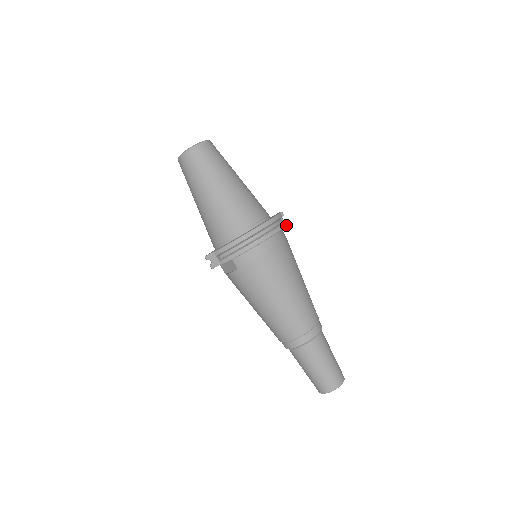
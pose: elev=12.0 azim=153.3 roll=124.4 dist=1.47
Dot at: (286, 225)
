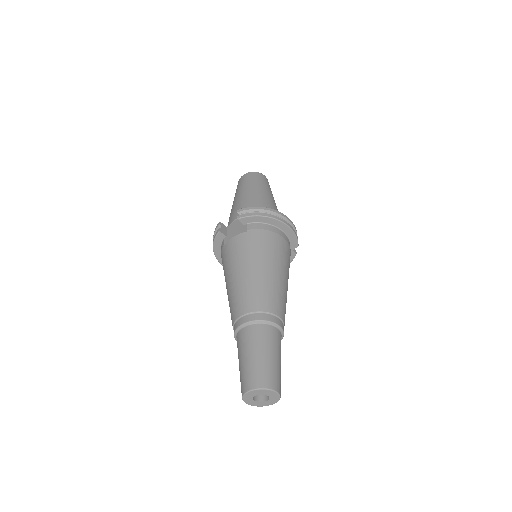
Dot at: (298, 244)
